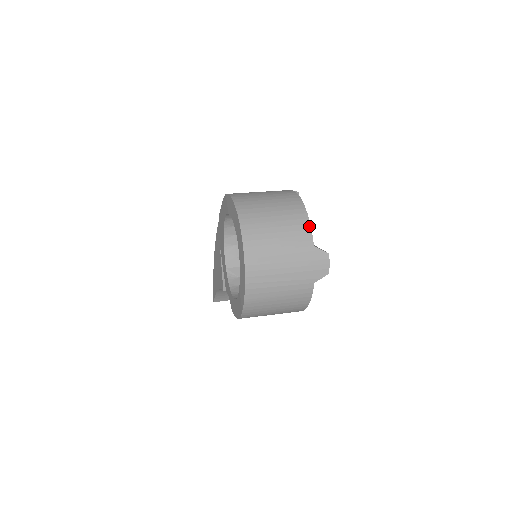
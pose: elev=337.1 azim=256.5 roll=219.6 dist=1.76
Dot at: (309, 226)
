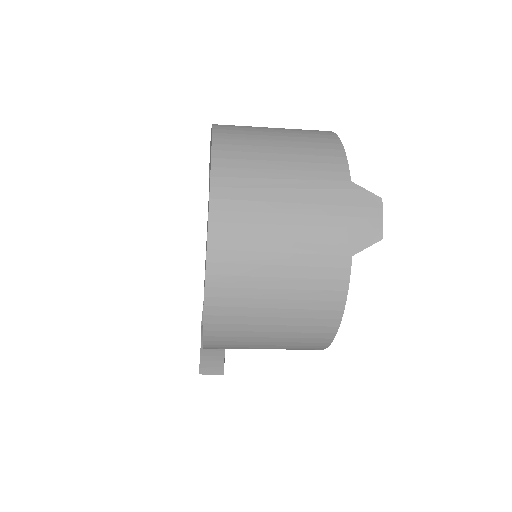
Dot at: (342, 152)
